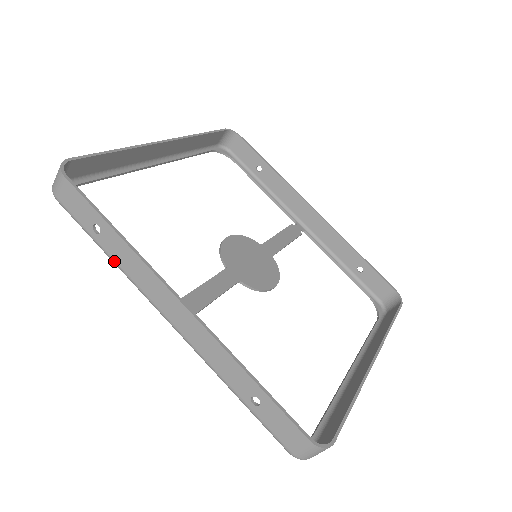
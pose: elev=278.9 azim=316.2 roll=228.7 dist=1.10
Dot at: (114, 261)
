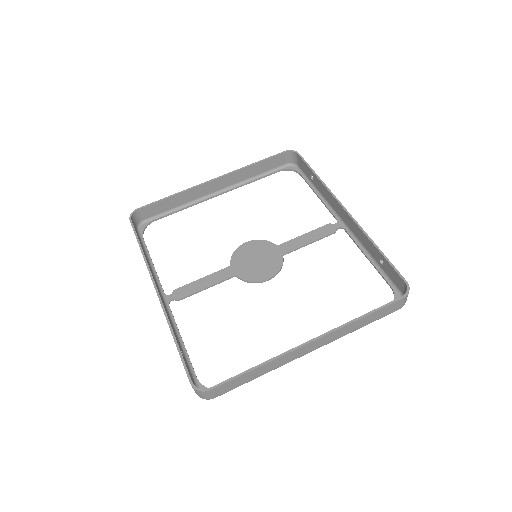
Dot at: occluded
